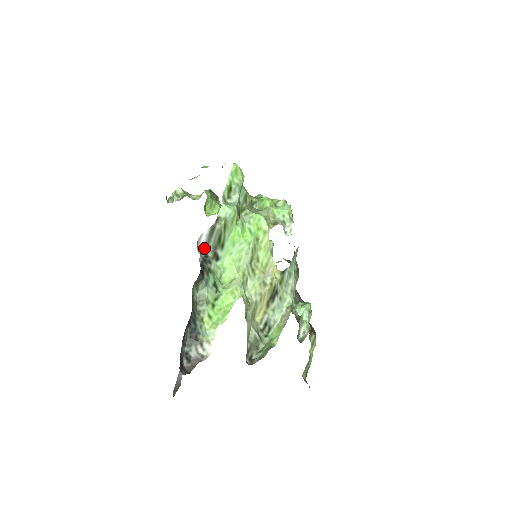
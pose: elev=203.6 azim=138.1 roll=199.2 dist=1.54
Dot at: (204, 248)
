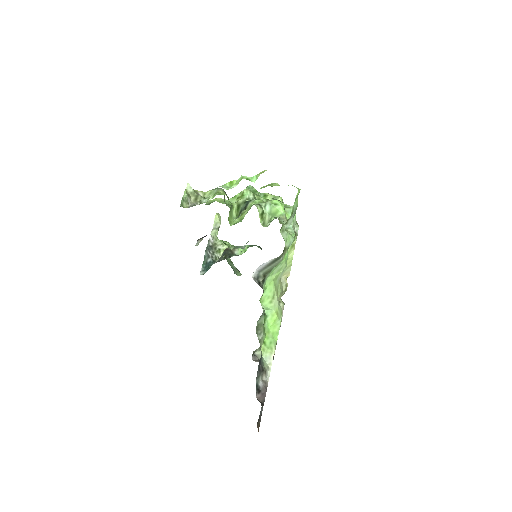
Dot at: (256, 274)
